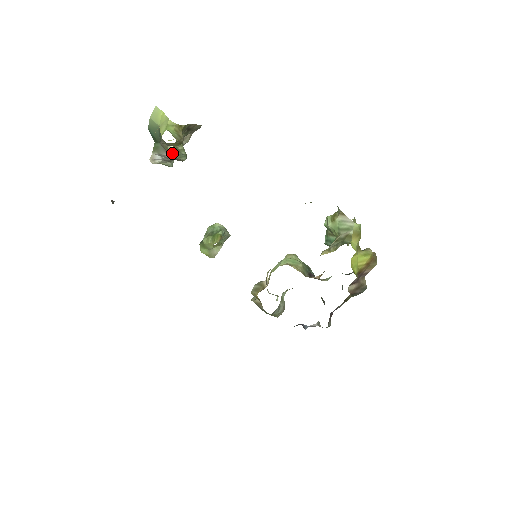
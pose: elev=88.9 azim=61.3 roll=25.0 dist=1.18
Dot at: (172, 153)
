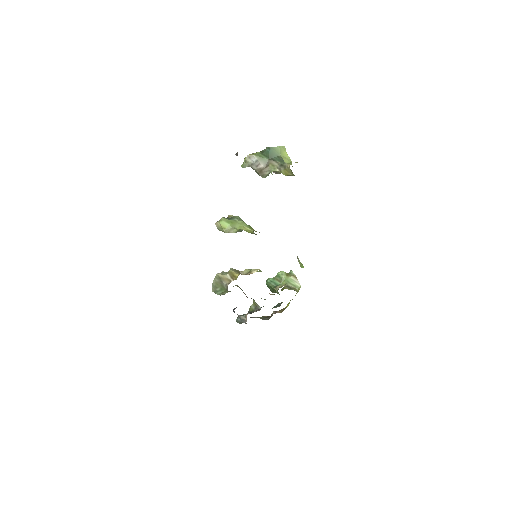
Dot at: (273, 171)
